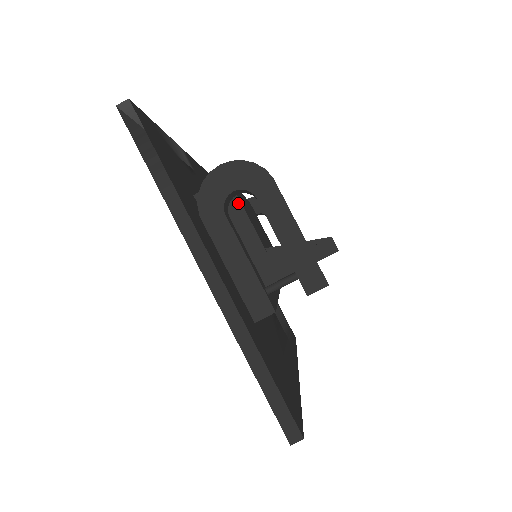
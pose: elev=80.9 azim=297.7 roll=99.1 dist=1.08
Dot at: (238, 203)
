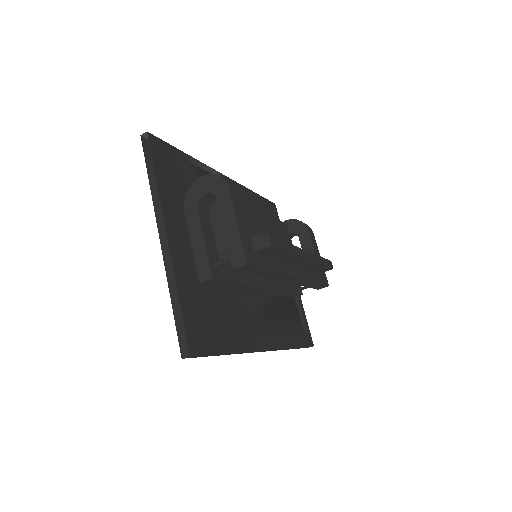
Dot at: (216, 205)
